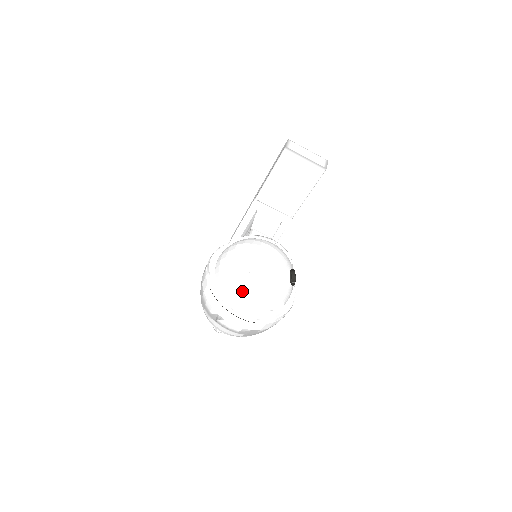
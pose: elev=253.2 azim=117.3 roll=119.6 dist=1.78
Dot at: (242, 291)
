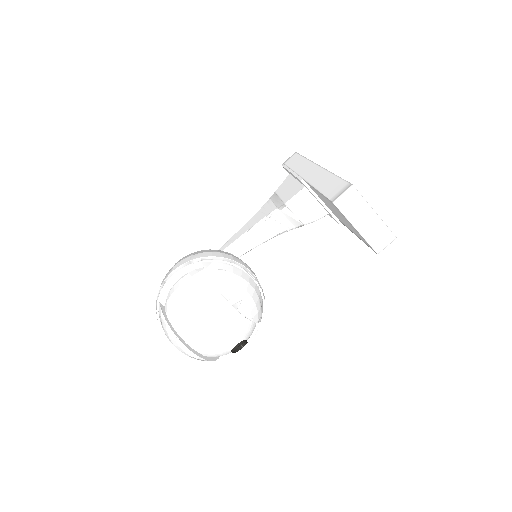
Dot at: (172, 342)
